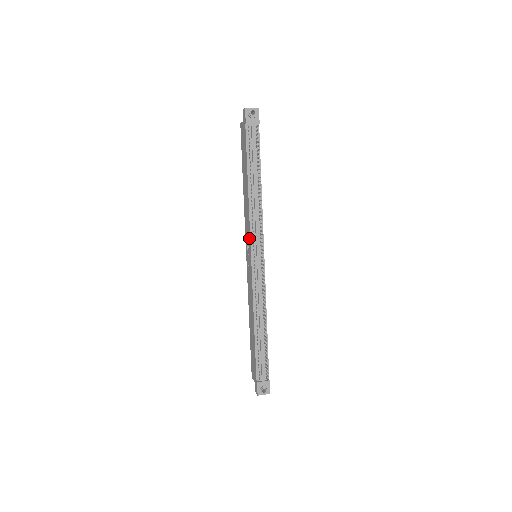
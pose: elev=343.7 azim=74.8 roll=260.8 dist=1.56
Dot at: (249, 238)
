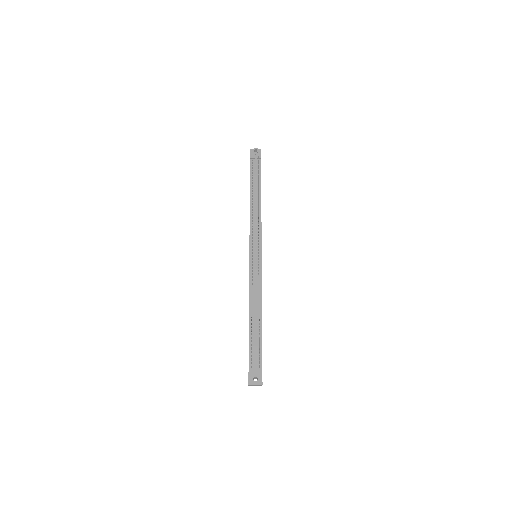
Dot at: (249, 239)
